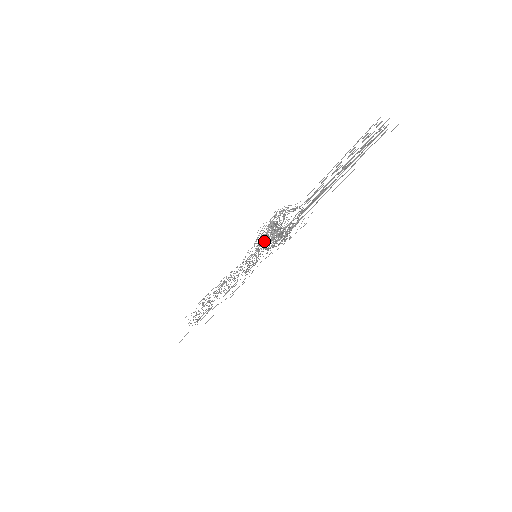
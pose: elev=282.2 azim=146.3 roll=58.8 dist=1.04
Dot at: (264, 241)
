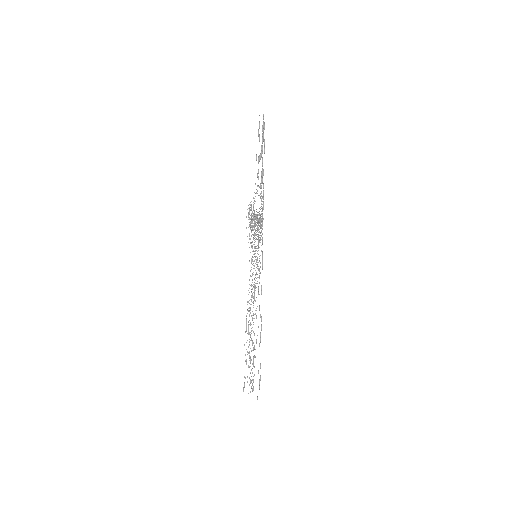
Dot at: occluded
